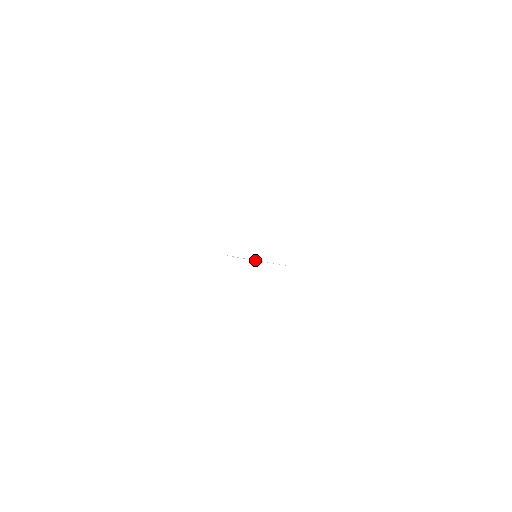
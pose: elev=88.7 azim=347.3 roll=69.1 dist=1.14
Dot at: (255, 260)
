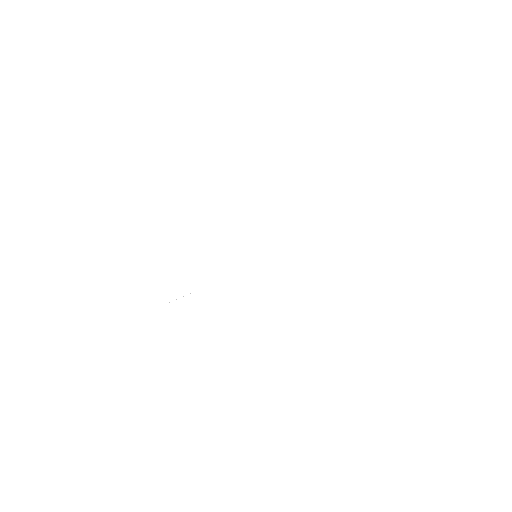
Dot at: occluded
